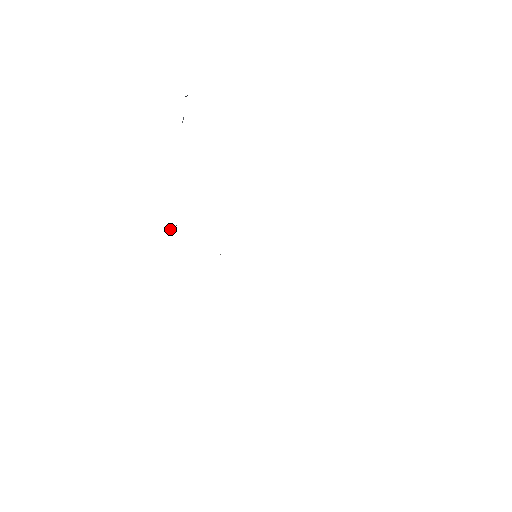
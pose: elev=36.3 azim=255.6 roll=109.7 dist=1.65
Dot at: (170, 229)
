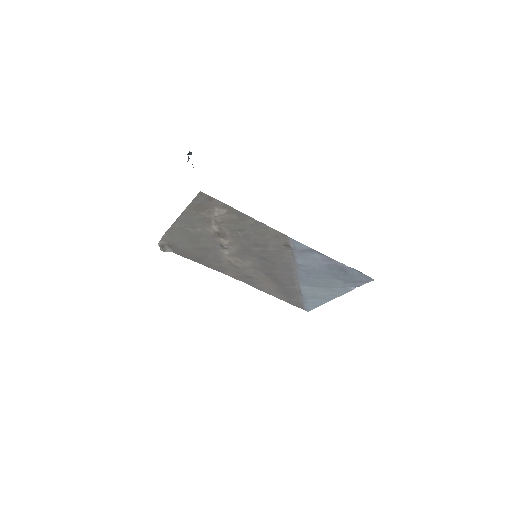
Dot at: (161, 247)
